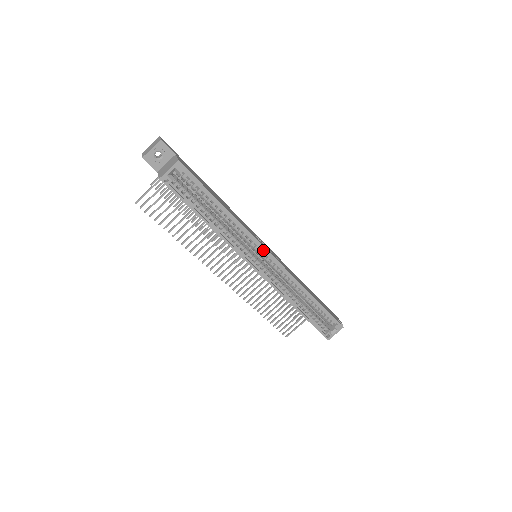
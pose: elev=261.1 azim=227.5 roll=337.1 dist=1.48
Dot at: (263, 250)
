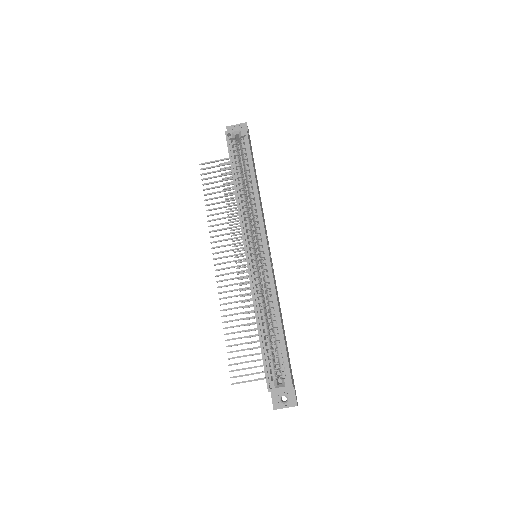
Dot at: (263, 238)
